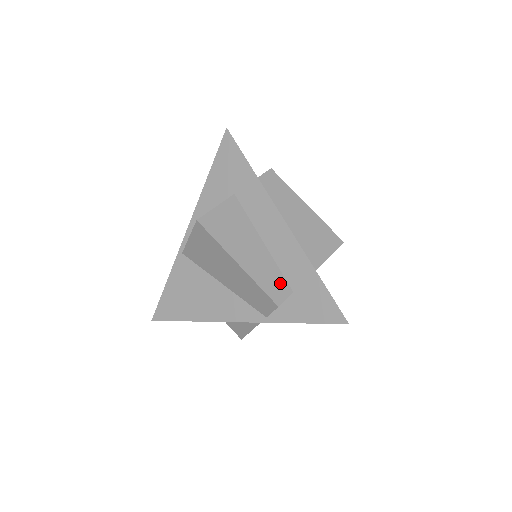
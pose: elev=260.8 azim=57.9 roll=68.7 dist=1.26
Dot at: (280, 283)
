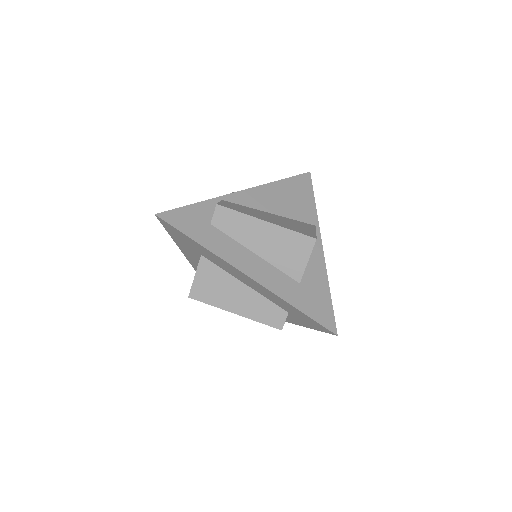
Dot at: (275, 311)
